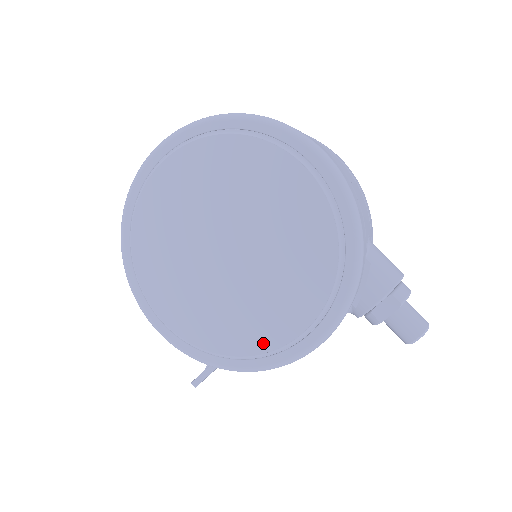
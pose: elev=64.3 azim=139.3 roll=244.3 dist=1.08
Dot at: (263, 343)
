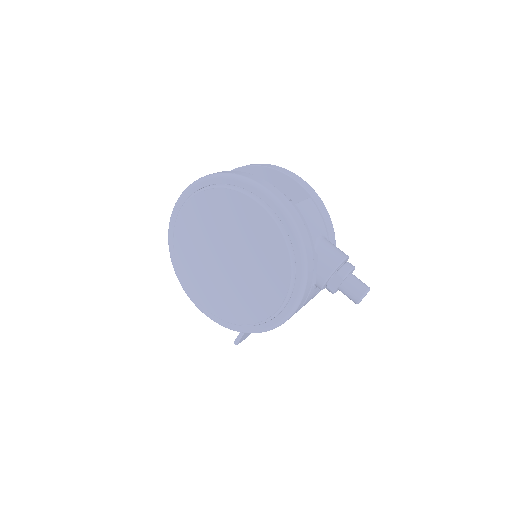
Dot at: (260, 315)
